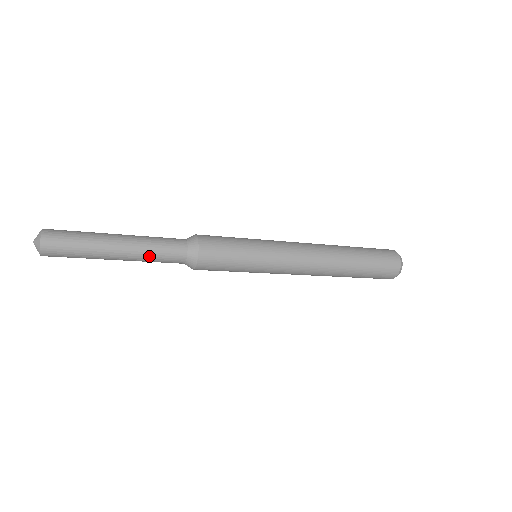
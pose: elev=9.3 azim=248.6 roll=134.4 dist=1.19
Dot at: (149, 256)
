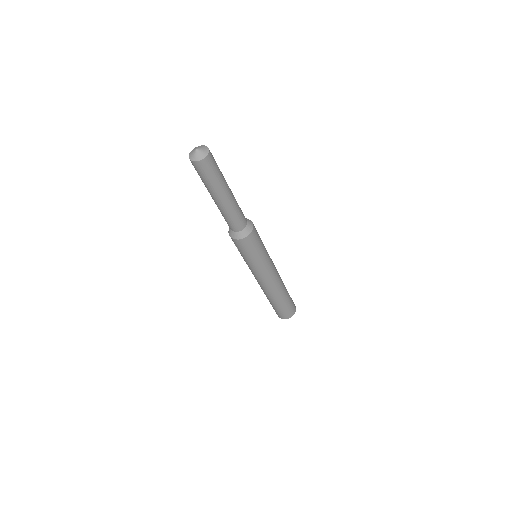
Dot at: (231, 214)
